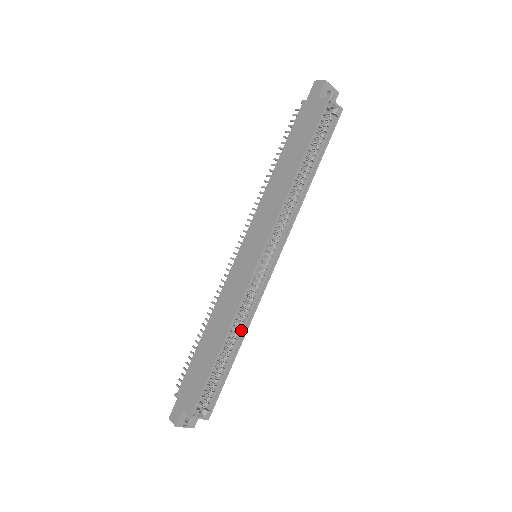
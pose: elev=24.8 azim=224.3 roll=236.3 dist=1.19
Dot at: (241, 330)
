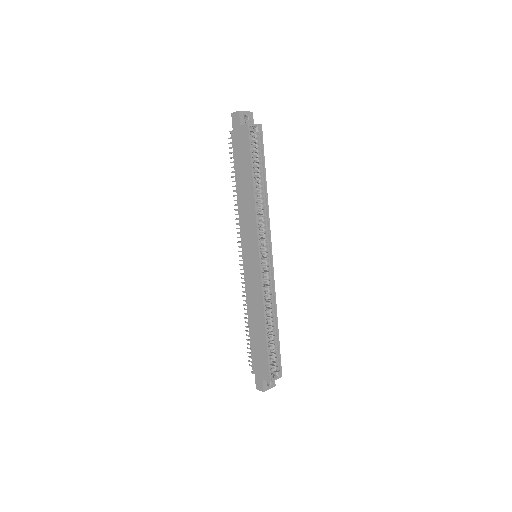
Dot at: (272, 310)
